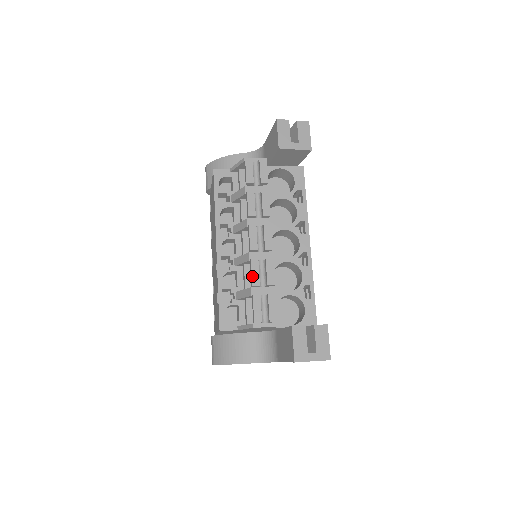
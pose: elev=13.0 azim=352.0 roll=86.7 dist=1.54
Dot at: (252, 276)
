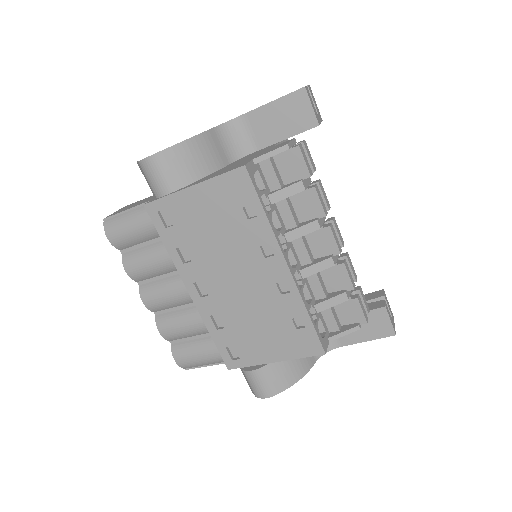
Dot at: (351, 280)
